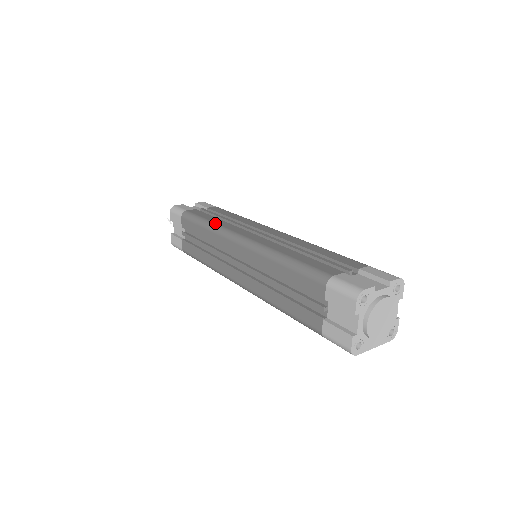
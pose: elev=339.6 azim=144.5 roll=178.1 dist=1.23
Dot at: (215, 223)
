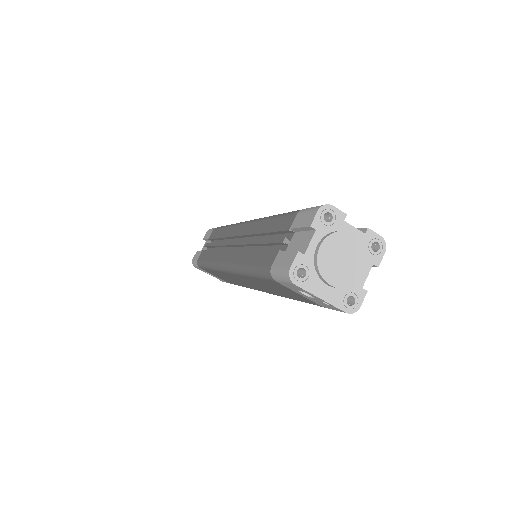
Dot at: occluded
